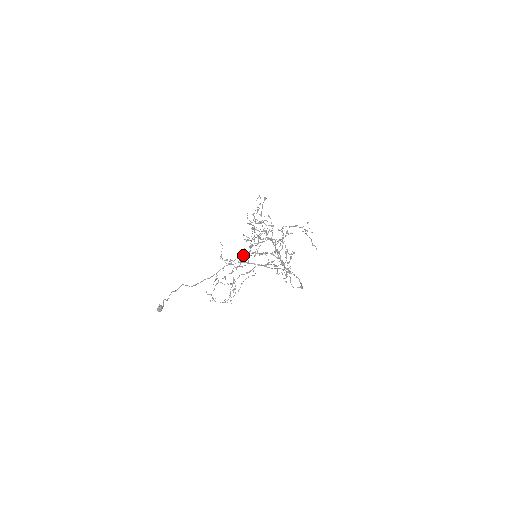
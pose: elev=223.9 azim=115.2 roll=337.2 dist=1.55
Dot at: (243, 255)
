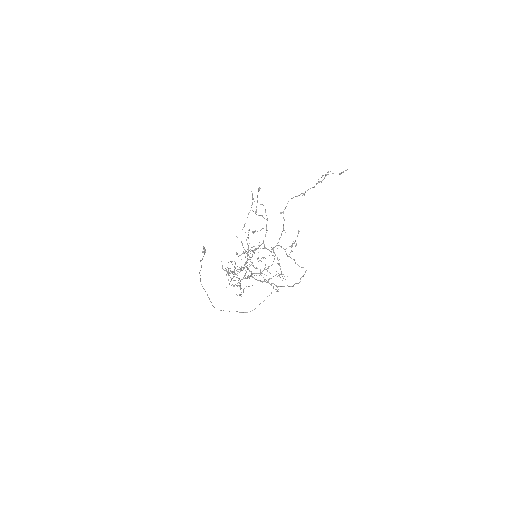
Dot at: (240, 269)
